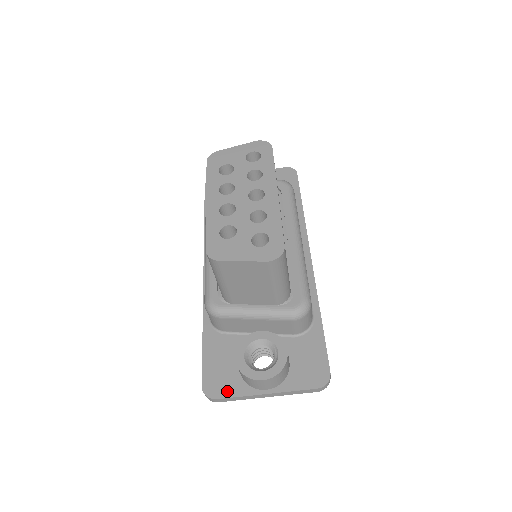
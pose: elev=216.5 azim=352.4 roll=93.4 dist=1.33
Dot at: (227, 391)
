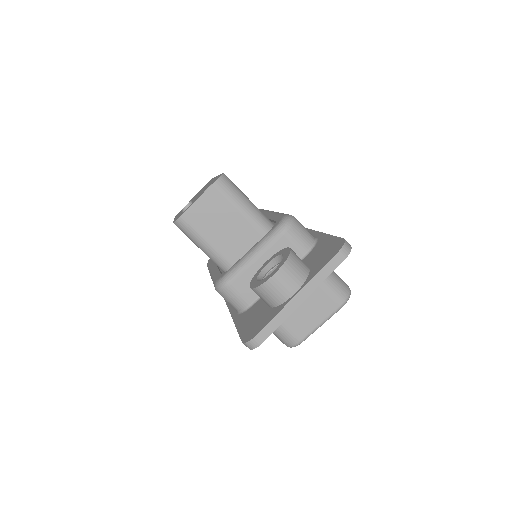
Dot at: (263, 323)
